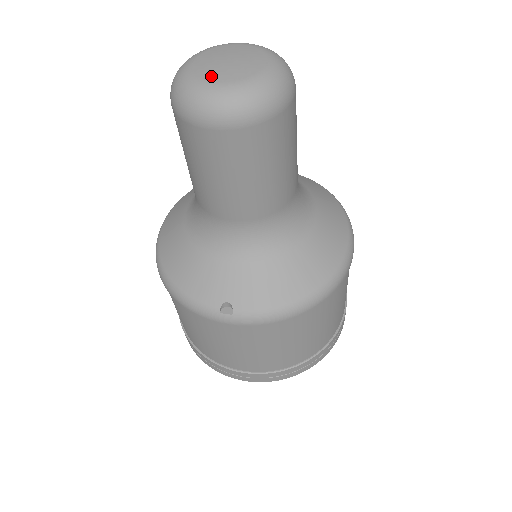
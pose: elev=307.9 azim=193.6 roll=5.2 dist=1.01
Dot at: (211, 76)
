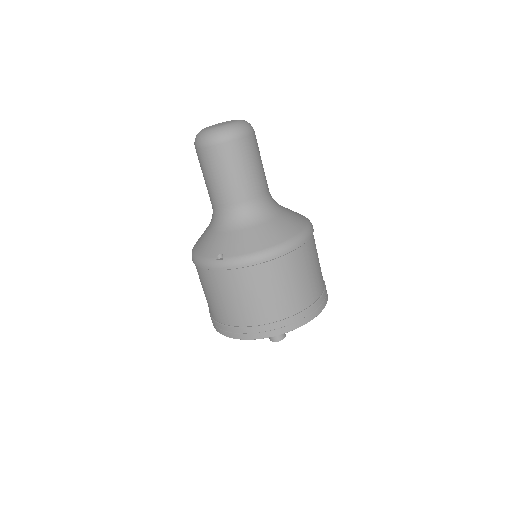
Dot at: (210, 127)
